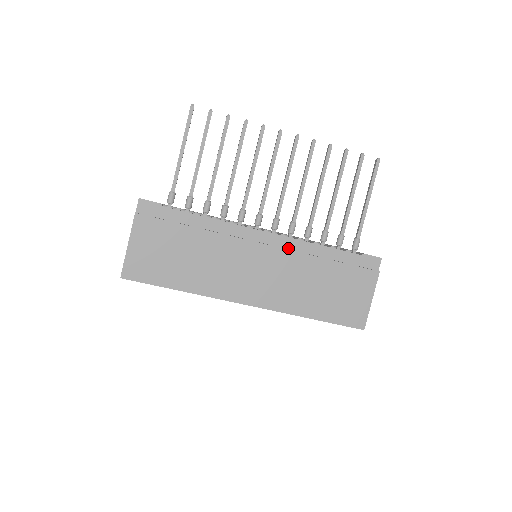
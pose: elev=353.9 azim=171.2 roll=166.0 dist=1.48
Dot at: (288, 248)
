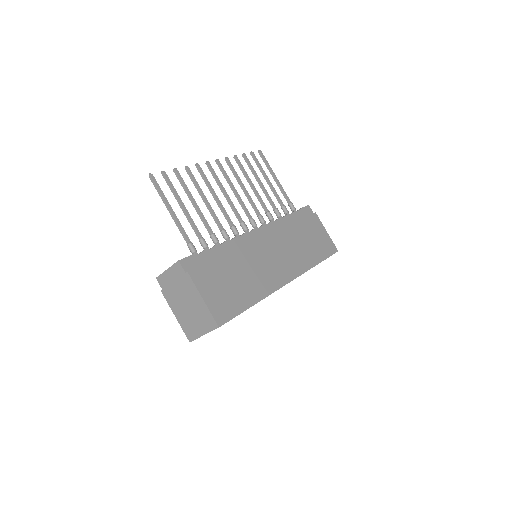
Dot at: (273, 231)
